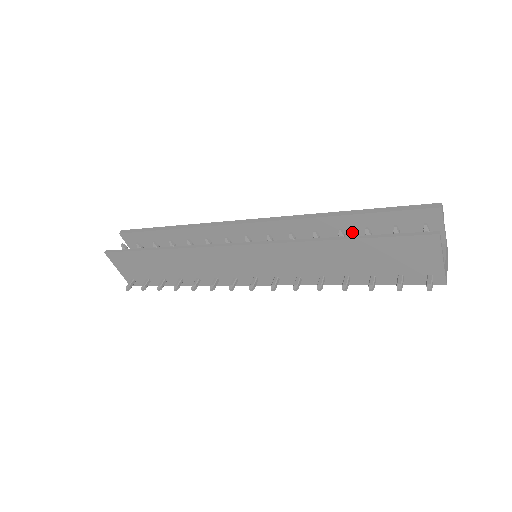
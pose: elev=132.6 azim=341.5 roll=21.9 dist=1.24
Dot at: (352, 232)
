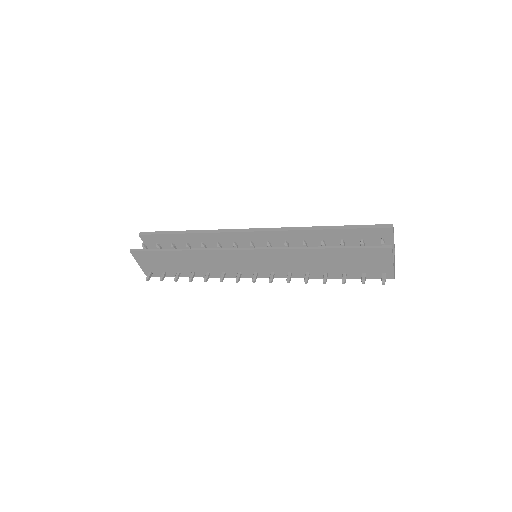
Dot at: (330, 241)
